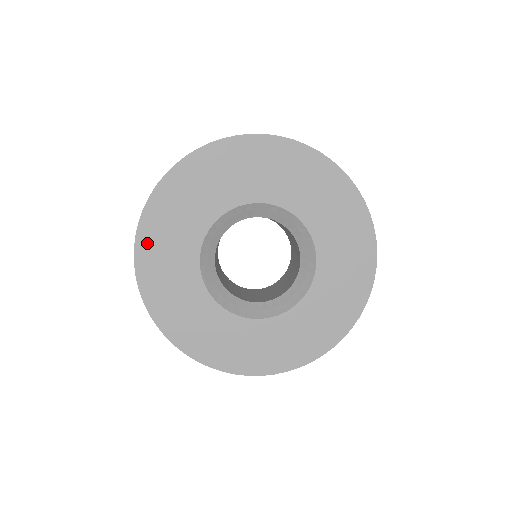
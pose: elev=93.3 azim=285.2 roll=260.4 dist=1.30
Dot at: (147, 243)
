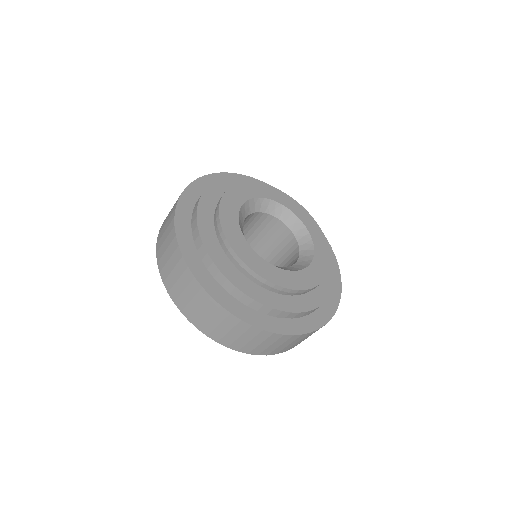
Dot at: (199, 268)
